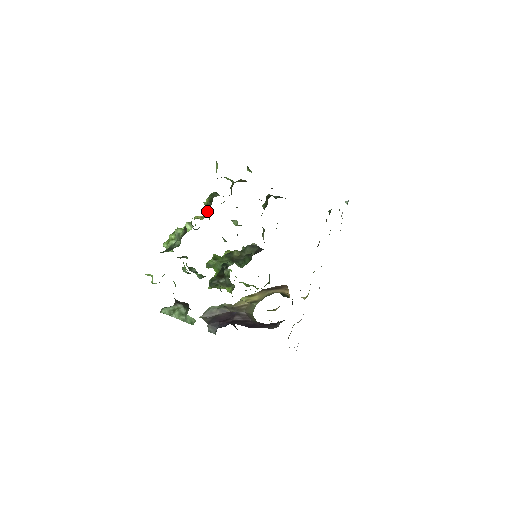
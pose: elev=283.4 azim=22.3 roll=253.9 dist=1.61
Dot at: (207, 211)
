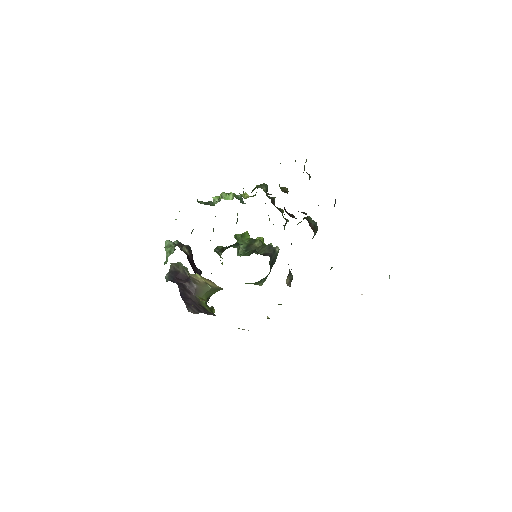
Dot at: (255, 195)
